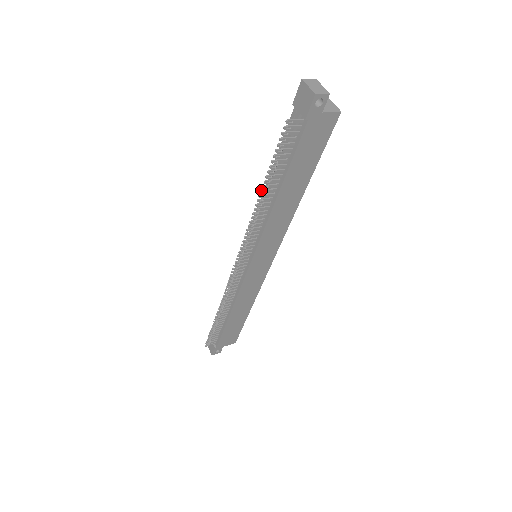
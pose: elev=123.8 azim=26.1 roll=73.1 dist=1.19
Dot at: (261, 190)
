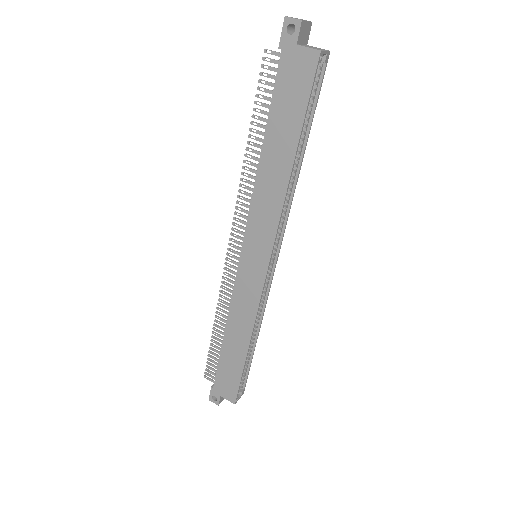
Dot at: occluded
